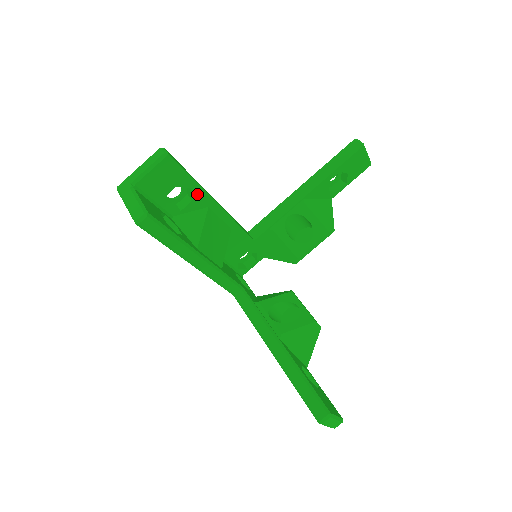
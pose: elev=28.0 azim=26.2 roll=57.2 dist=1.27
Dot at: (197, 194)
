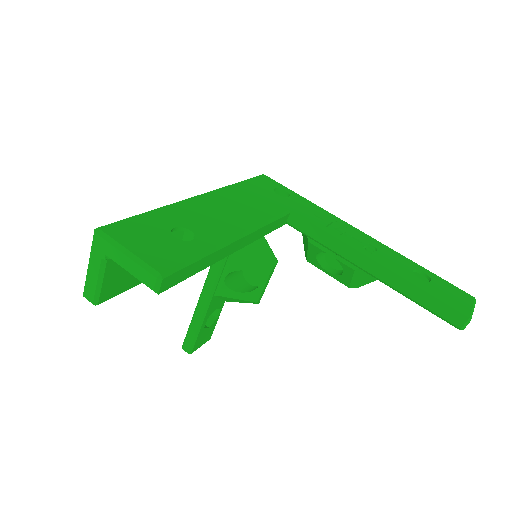
Dot at: occluded
